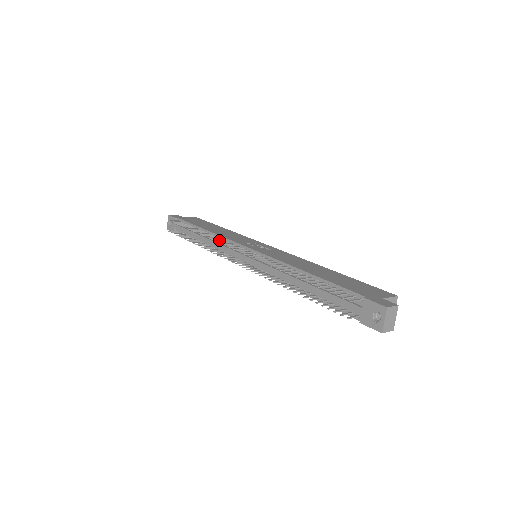
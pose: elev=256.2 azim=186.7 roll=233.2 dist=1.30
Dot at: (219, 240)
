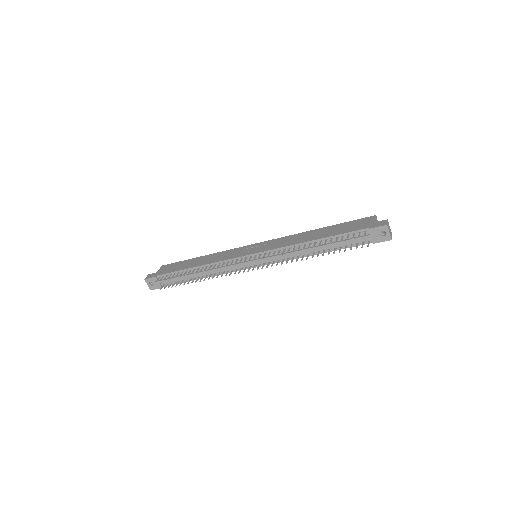
Dot at: (222, 265)
